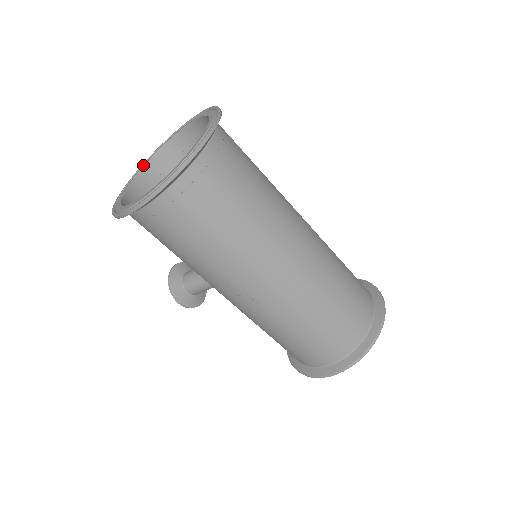
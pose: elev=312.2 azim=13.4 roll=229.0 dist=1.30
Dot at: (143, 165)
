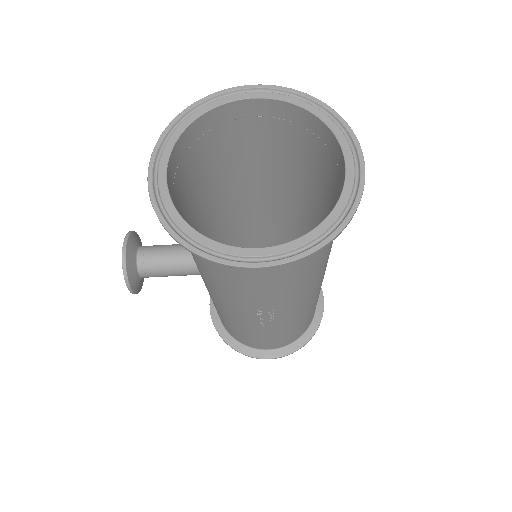
Dot at: (175, 134)
